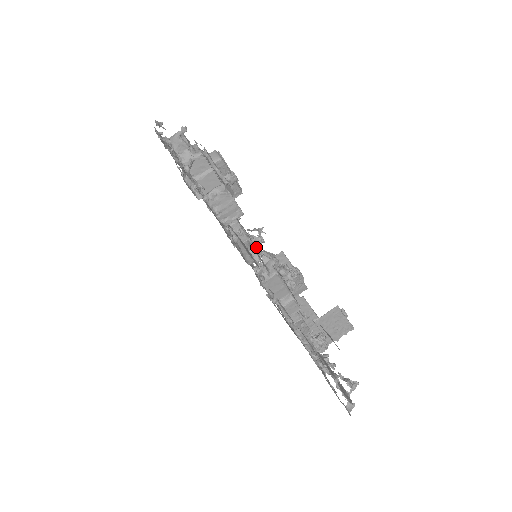
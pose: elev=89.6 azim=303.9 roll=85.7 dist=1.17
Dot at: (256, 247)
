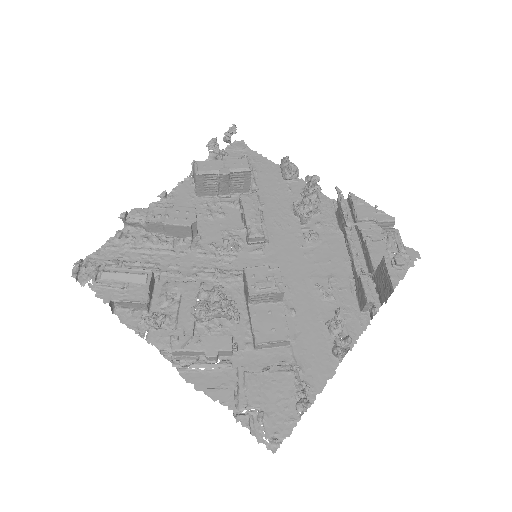
Dot at: (199, 294)
